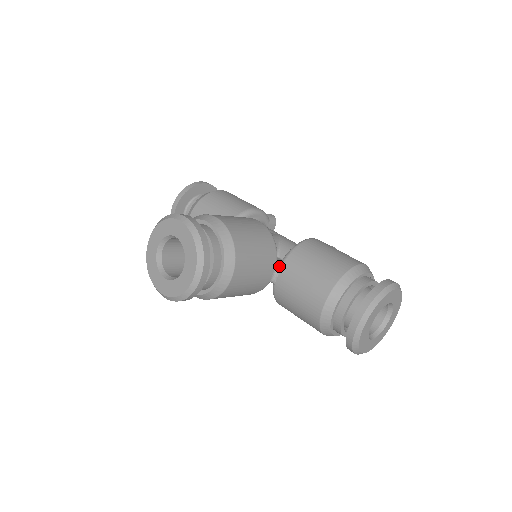
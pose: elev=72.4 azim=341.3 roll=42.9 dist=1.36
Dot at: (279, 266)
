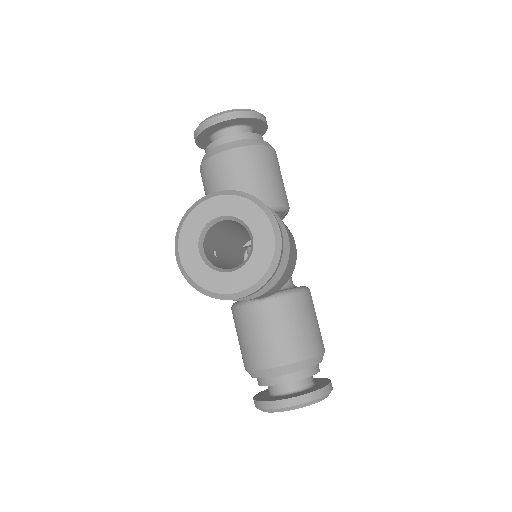
Dot at: (273, 296)
